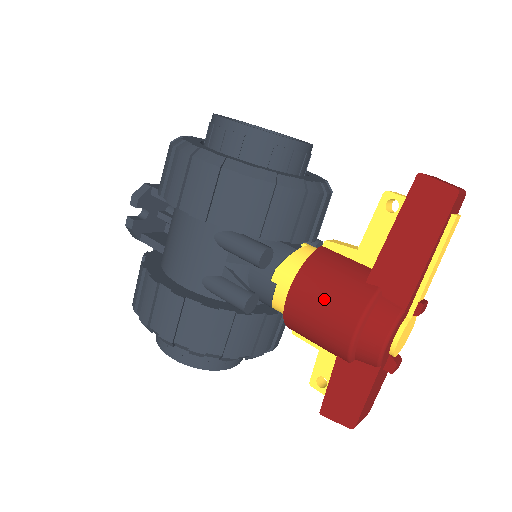
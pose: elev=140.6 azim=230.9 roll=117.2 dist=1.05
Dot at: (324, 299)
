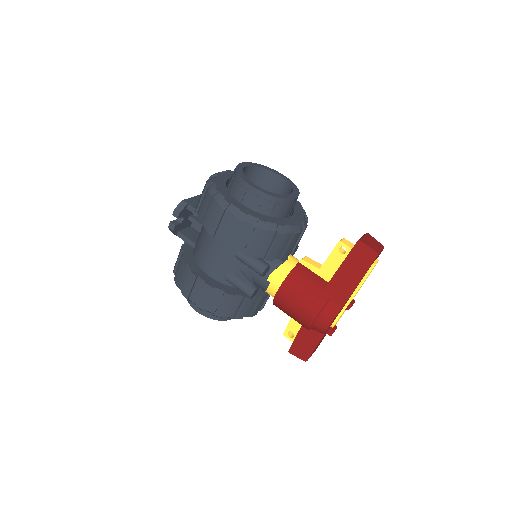
Dot at: (298, 298)
